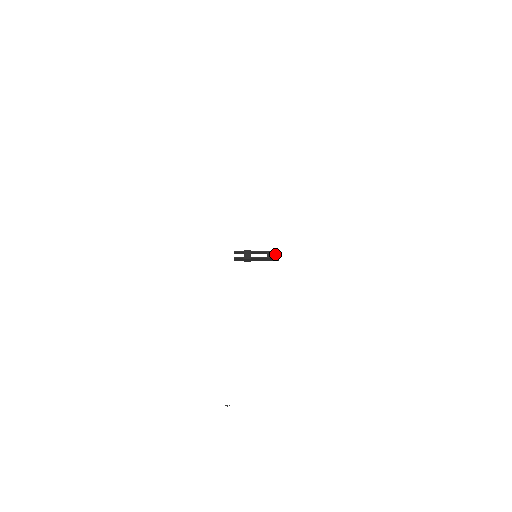
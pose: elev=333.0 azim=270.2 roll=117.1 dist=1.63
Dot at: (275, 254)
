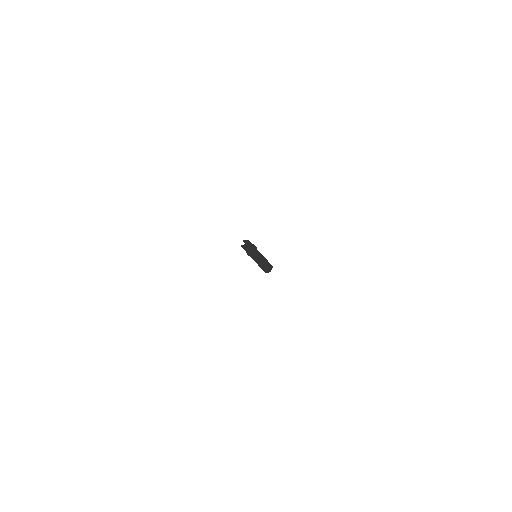
Dot at: (265, 268)
